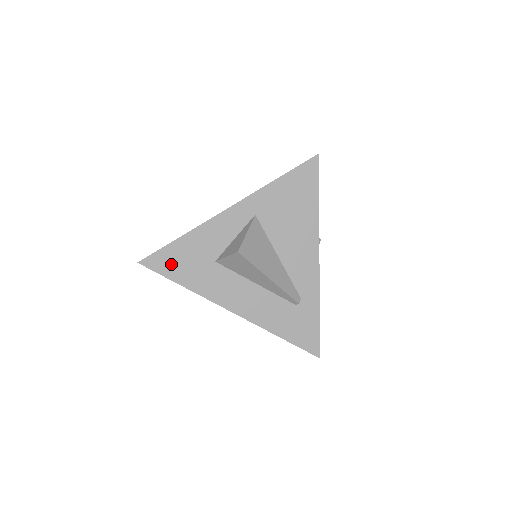
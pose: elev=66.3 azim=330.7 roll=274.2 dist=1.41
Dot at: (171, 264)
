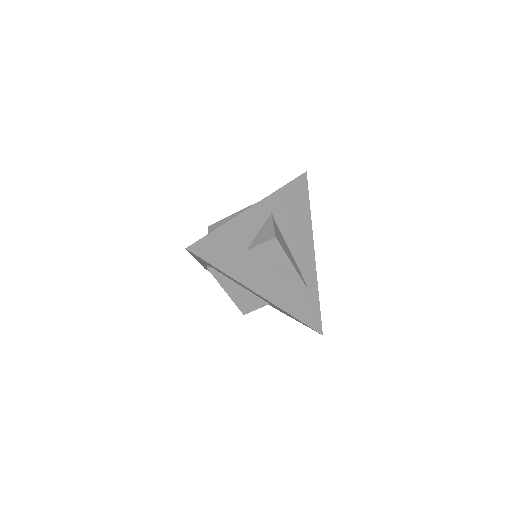
Dot at: (213, 251)
